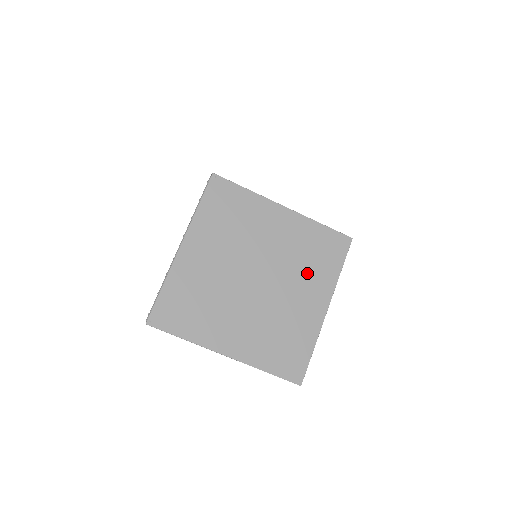
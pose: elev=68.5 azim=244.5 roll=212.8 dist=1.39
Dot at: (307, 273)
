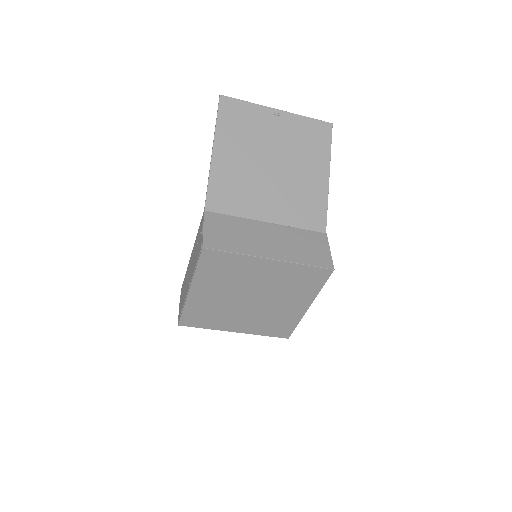
Dot at: (292, 293)
